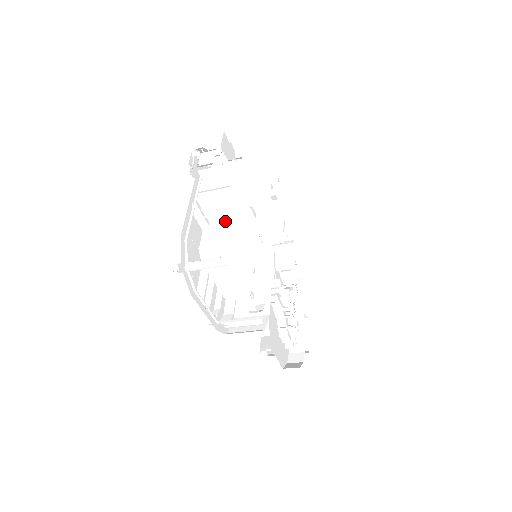
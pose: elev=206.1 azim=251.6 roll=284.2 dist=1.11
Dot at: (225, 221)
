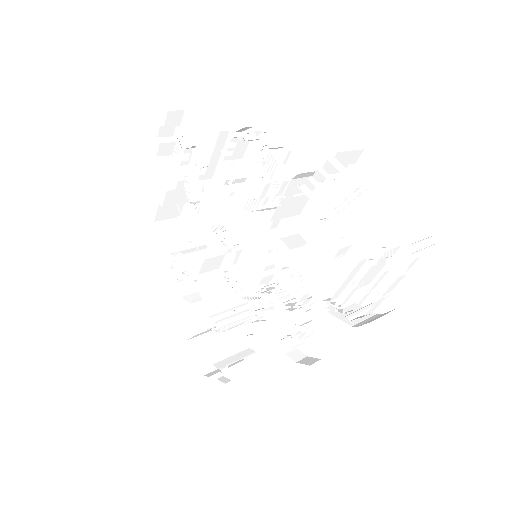
Dot at: (393, 205)
